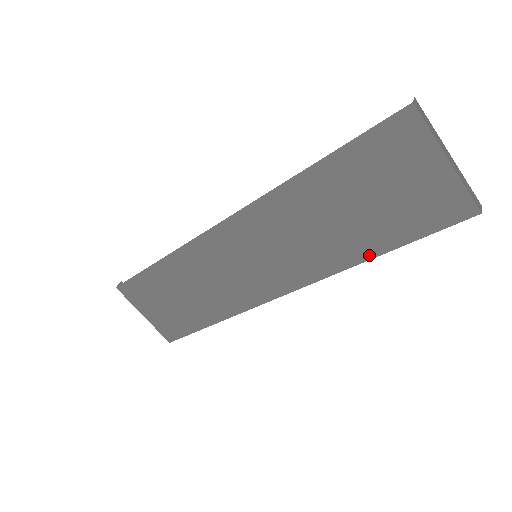
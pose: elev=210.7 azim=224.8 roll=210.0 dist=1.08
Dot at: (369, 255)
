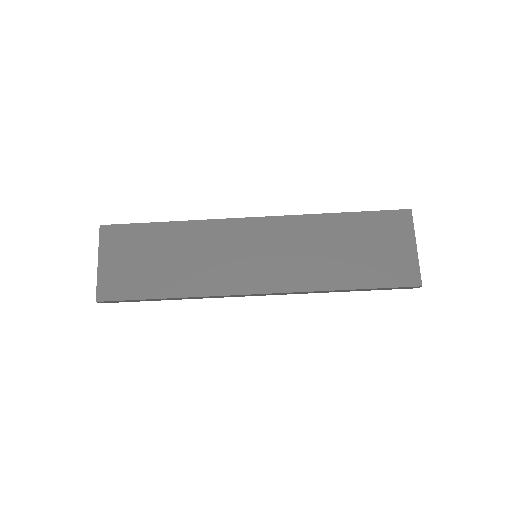
Dot at: (343, 286)
